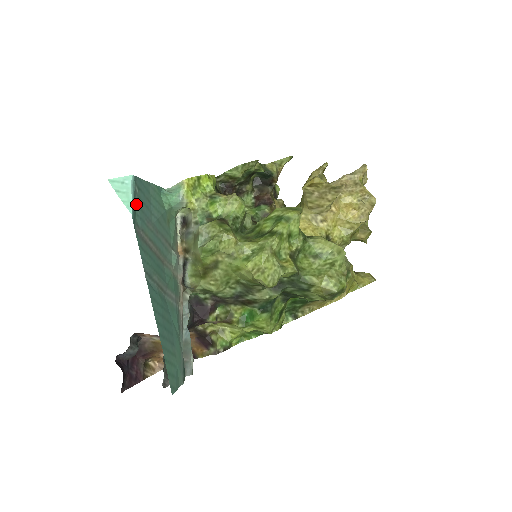
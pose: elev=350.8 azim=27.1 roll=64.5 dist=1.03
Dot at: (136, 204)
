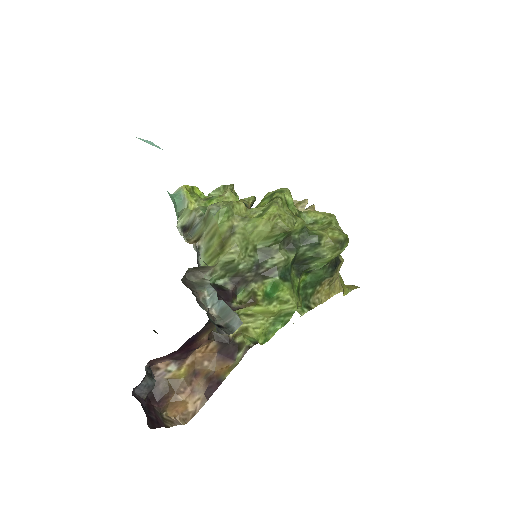
Dot at: occluded
